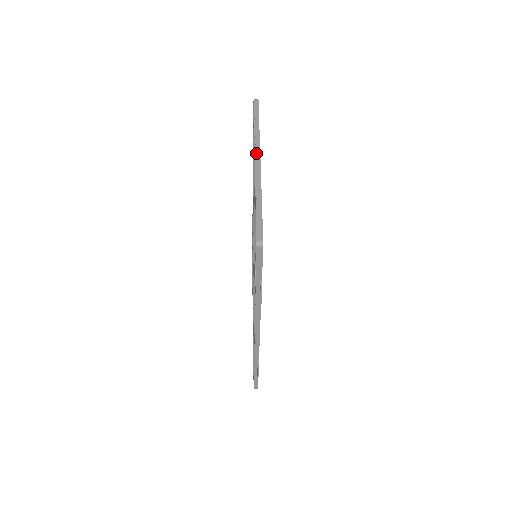
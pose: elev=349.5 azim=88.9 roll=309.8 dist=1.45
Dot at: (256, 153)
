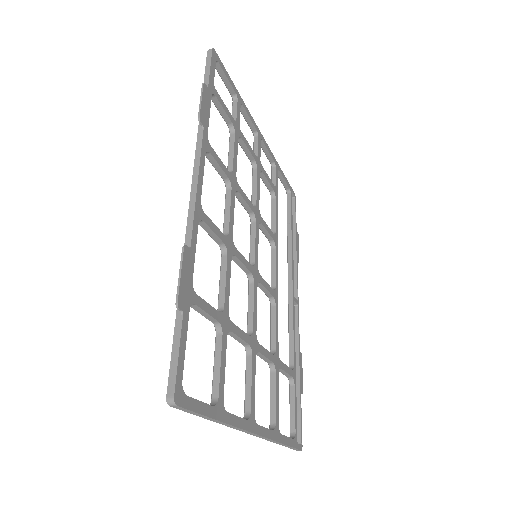
Dot at: occluded
